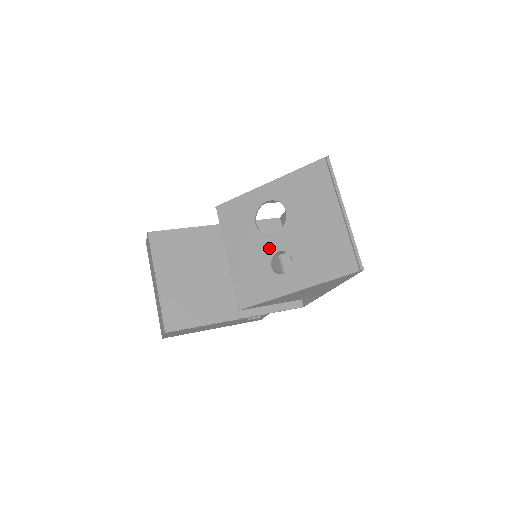
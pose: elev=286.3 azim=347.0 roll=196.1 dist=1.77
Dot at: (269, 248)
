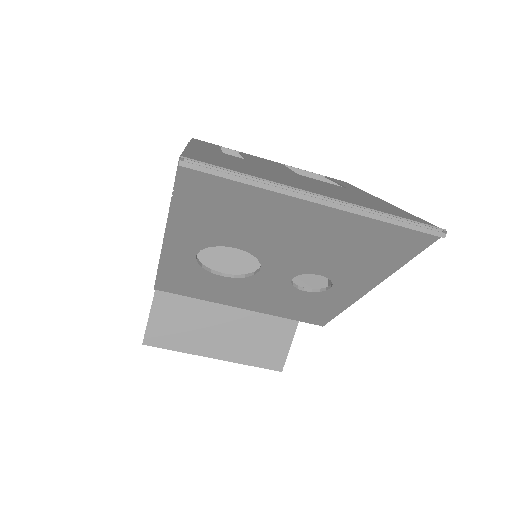
Dot at: (275, 283)
